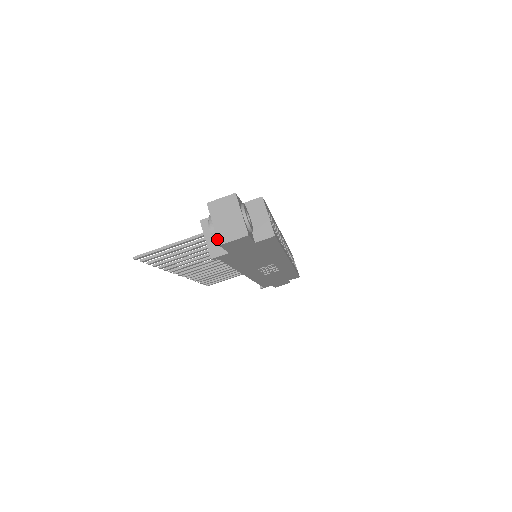
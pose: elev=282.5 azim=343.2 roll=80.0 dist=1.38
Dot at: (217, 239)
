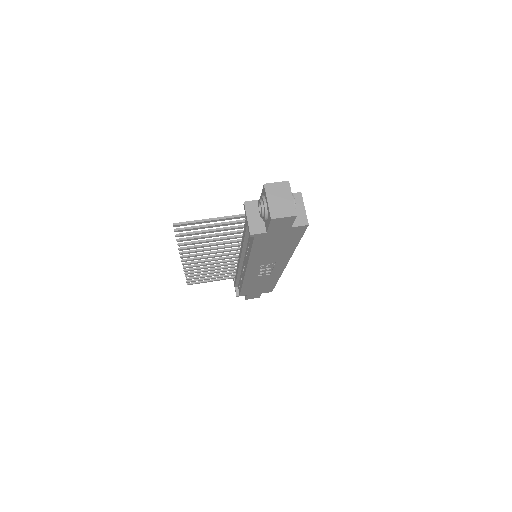
Dot at: (270, 214)
